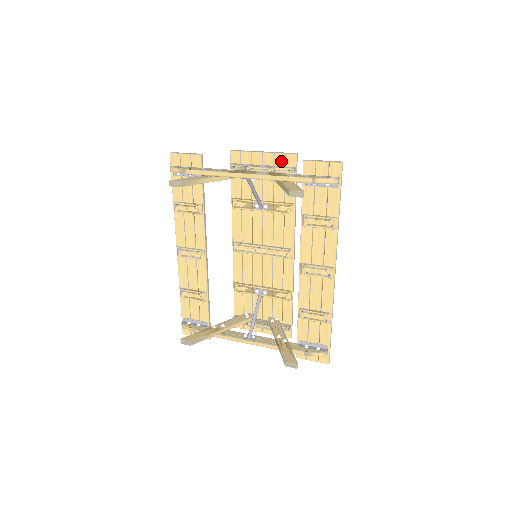
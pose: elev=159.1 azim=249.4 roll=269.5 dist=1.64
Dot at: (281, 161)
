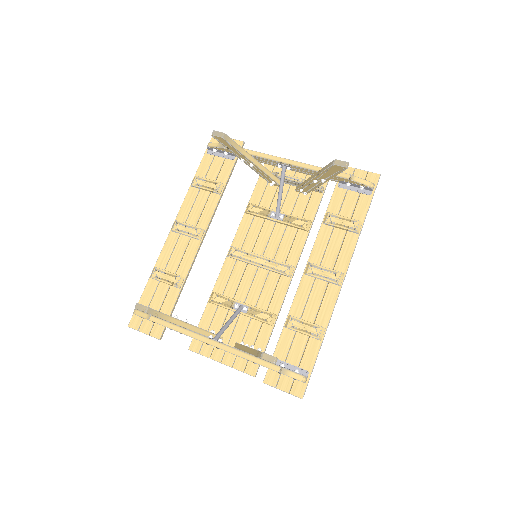
Dot at: occluded
